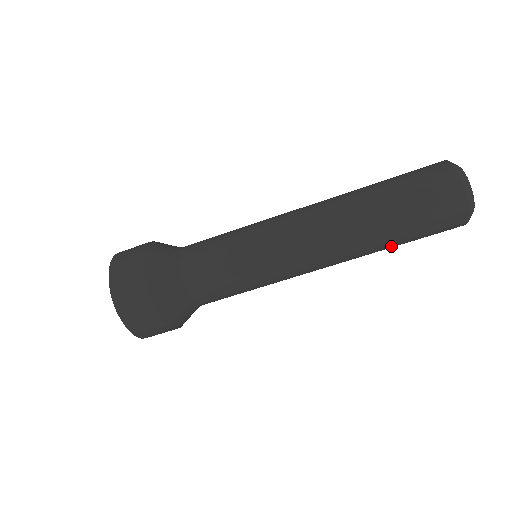
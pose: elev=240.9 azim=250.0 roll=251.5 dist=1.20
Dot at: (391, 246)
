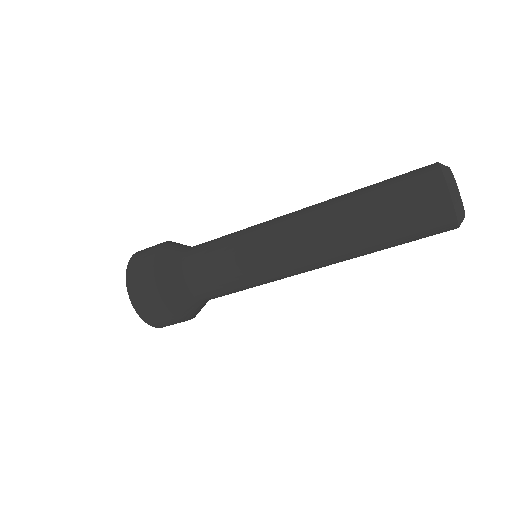
Dot at: occluded
